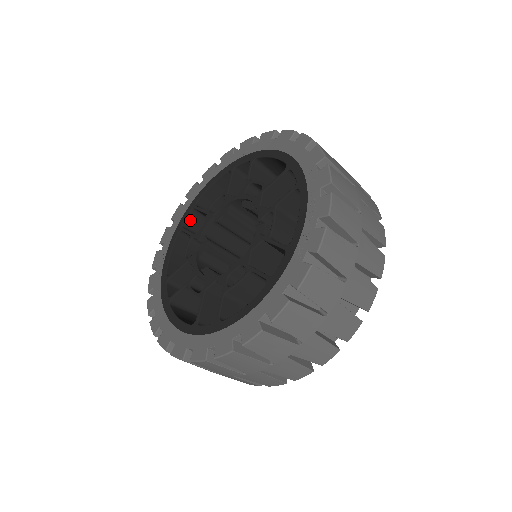
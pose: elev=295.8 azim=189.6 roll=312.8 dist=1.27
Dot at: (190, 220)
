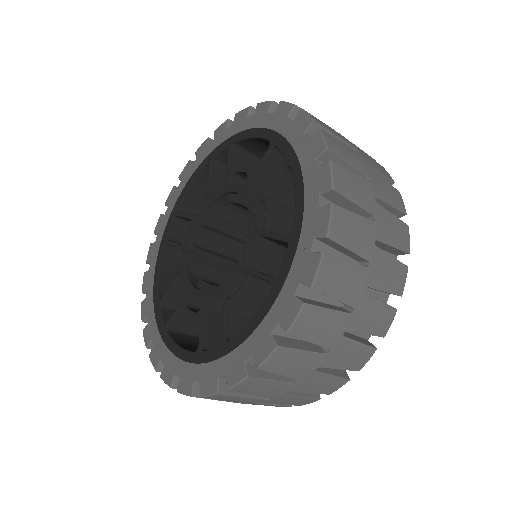
Dot at: (174, 230)
